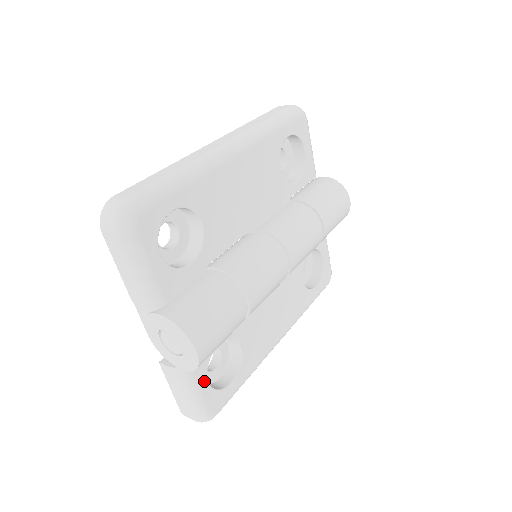
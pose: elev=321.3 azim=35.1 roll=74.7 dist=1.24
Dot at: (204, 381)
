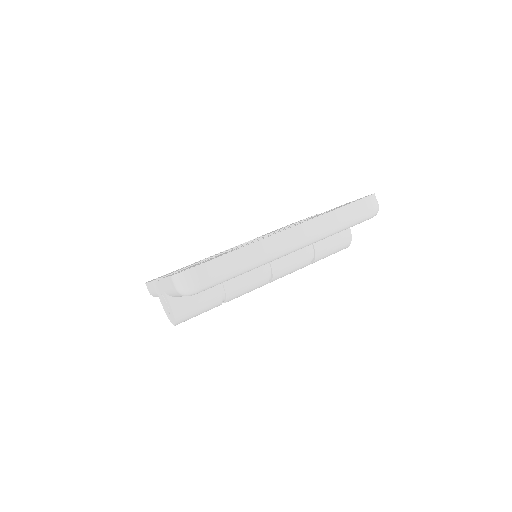
Dot at: occluded
